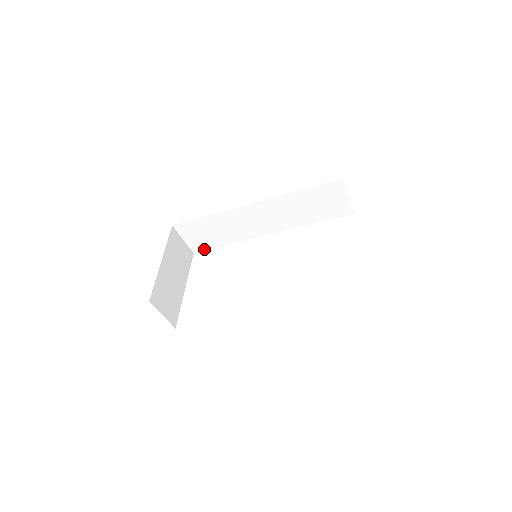
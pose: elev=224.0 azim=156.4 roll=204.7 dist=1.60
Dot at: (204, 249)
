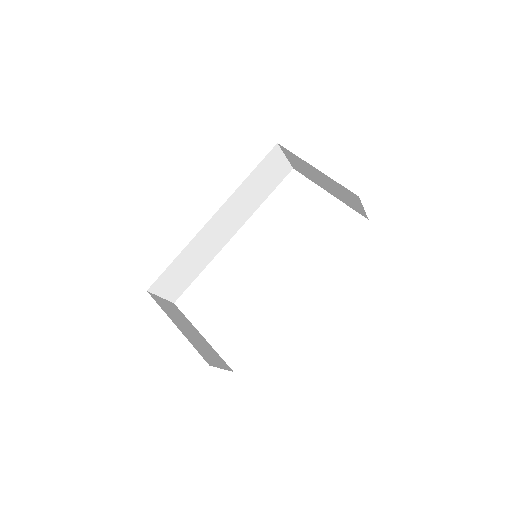
Dot at: (182, 292)
